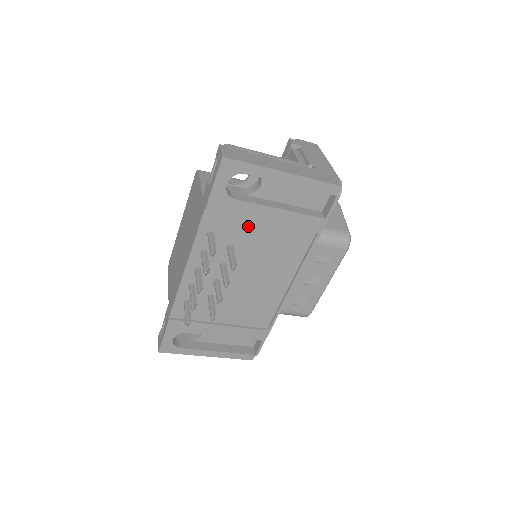
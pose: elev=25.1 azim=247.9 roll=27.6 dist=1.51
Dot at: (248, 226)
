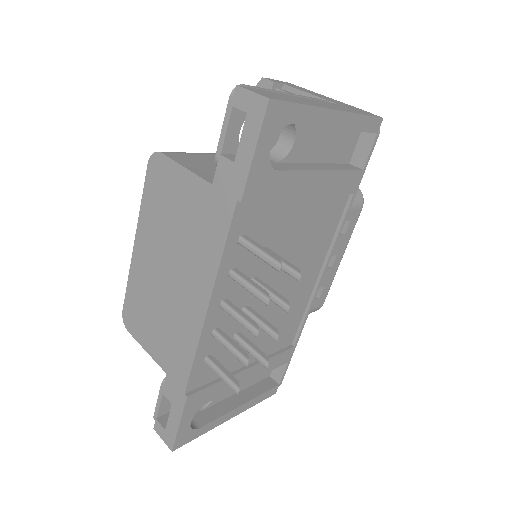
Dot at: (285, 210)
